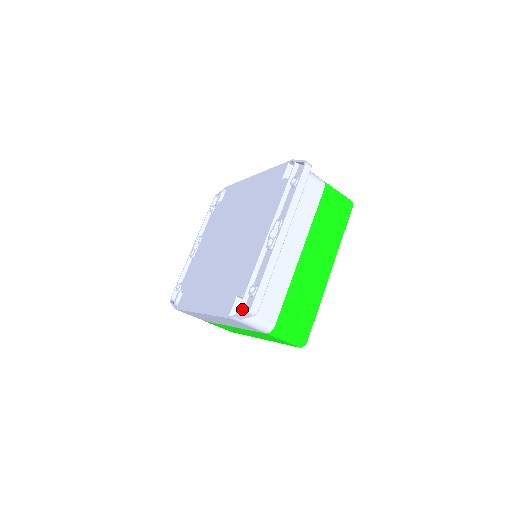
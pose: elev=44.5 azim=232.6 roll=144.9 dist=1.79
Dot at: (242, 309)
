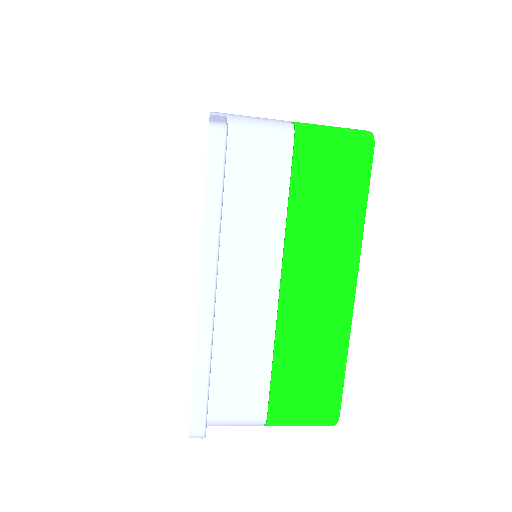
Dot at: occluded
